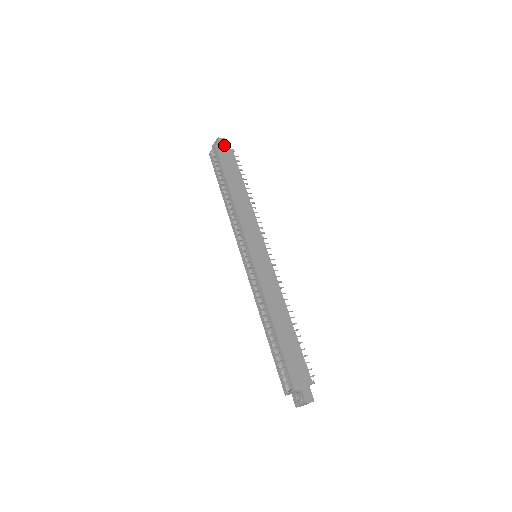
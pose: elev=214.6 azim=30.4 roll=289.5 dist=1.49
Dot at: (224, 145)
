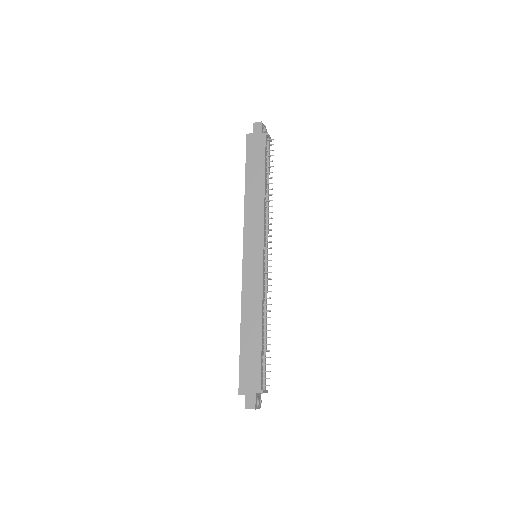
Dot at: (257, 131)
